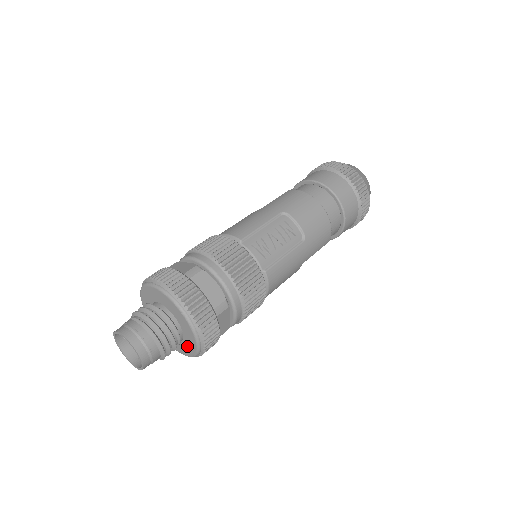
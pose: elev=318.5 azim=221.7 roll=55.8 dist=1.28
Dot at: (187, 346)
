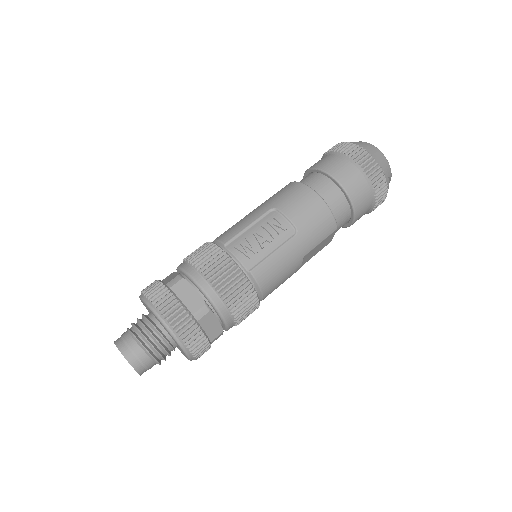
Dot at: occluded
